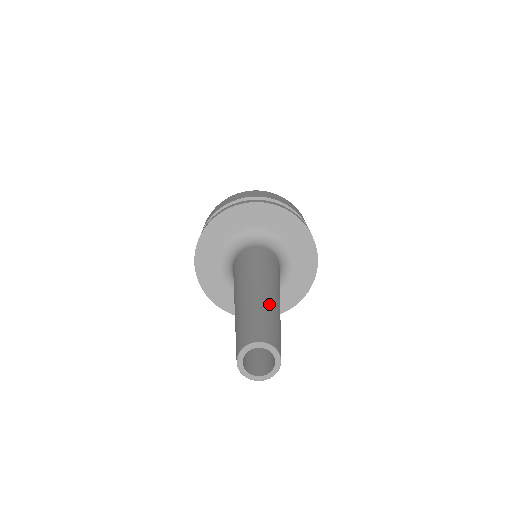
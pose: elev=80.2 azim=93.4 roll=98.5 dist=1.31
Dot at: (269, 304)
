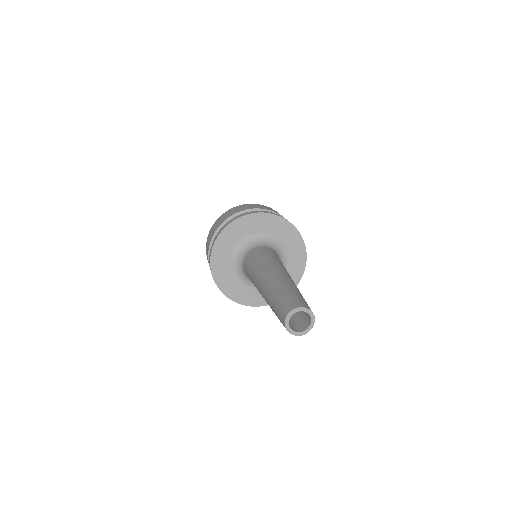
Dot at: occluded
